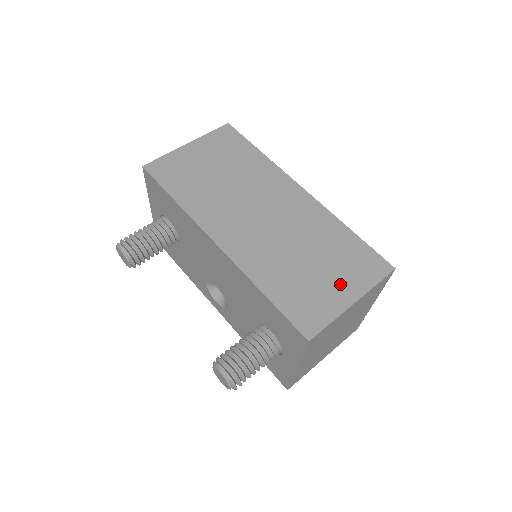
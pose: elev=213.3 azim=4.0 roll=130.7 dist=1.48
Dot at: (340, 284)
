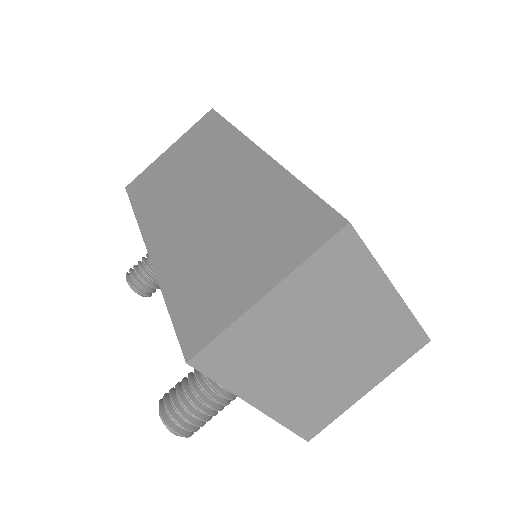
Dot at: (257, 268)
